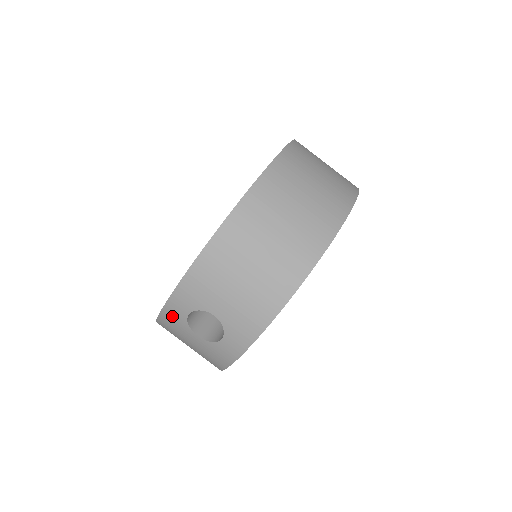
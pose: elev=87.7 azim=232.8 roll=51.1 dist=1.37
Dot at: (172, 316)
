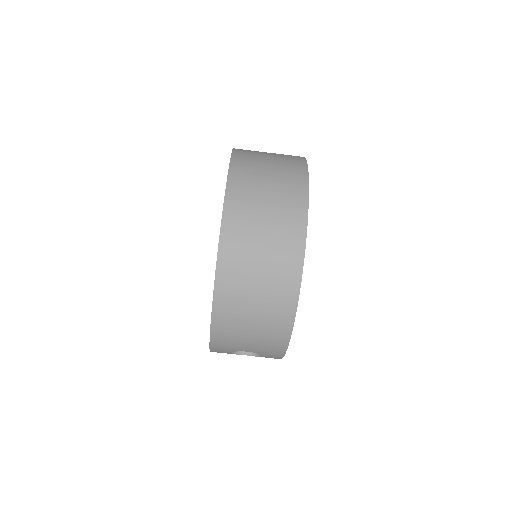
Dot at: occluded
